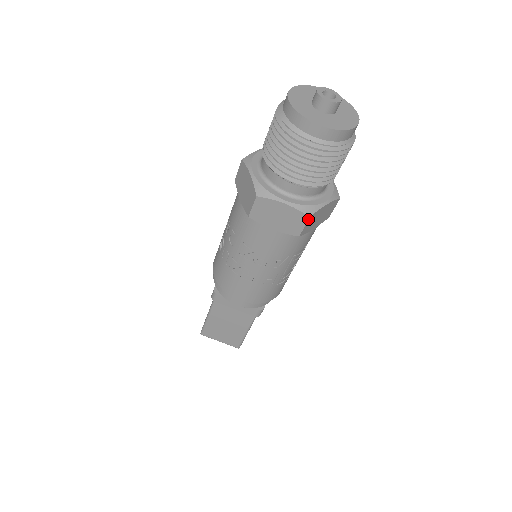
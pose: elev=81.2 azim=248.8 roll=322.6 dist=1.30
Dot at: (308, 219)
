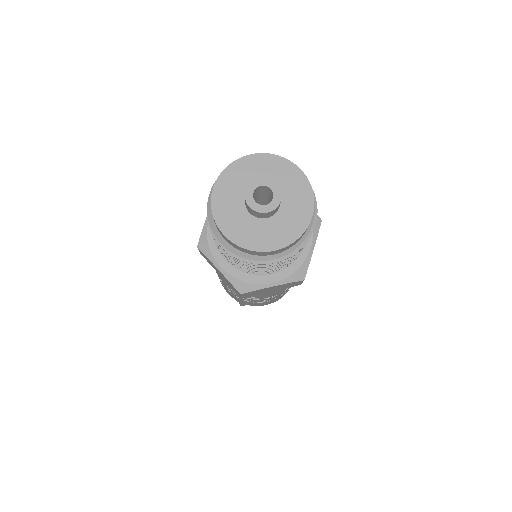
Dot at: (303, 280)
